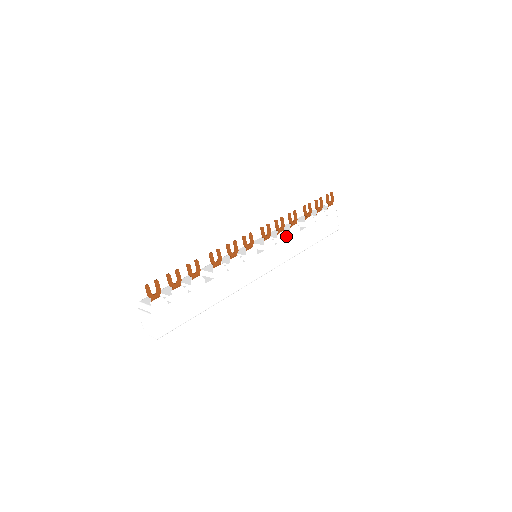
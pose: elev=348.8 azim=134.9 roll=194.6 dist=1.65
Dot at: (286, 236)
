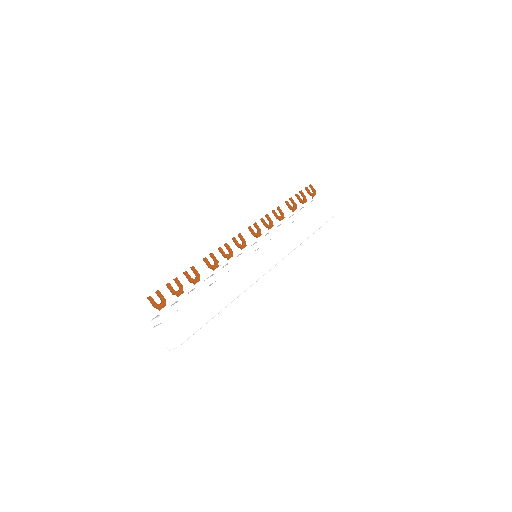
Dot at: (278, 231)
